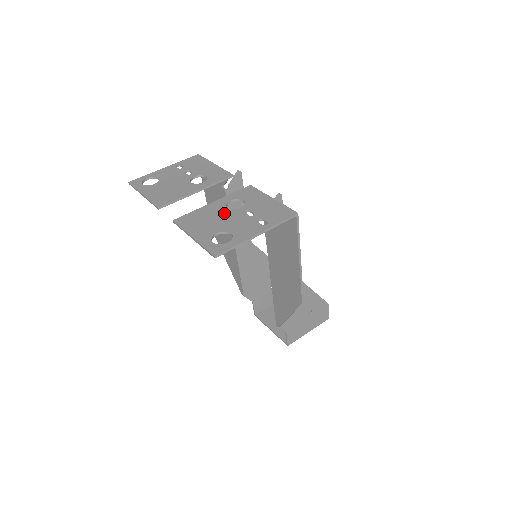
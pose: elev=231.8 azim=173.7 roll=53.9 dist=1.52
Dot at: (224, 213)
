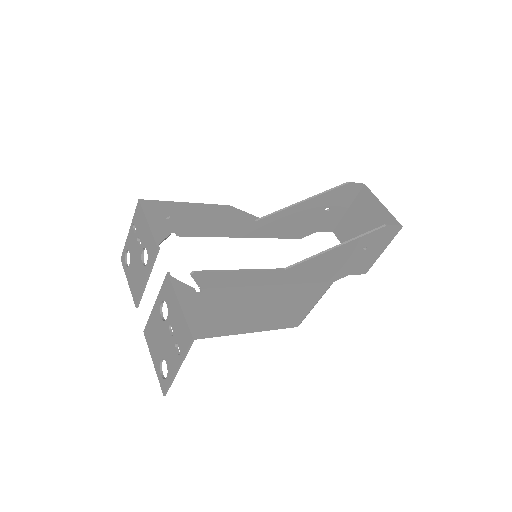
Dot at: (160, 327)
